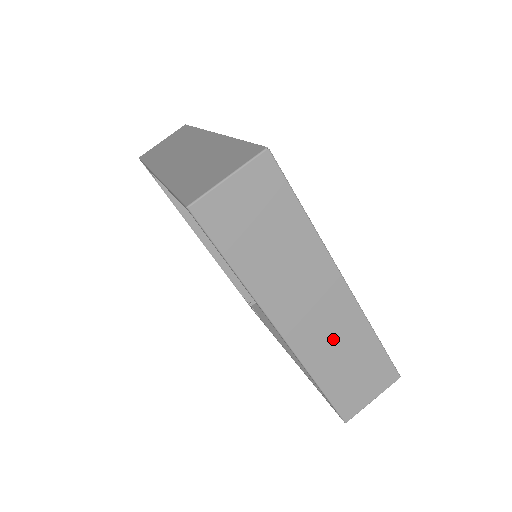
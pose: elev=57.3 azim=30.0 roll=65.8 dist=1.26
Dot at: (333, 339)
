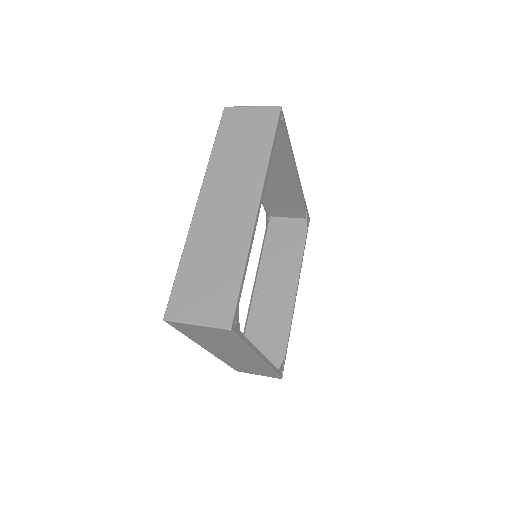
Dot at: (218, 238)
